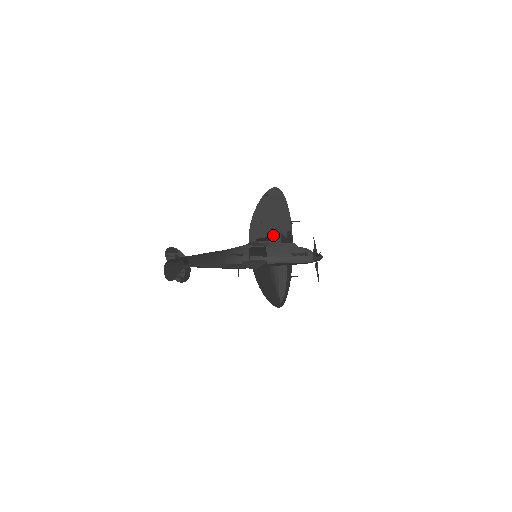
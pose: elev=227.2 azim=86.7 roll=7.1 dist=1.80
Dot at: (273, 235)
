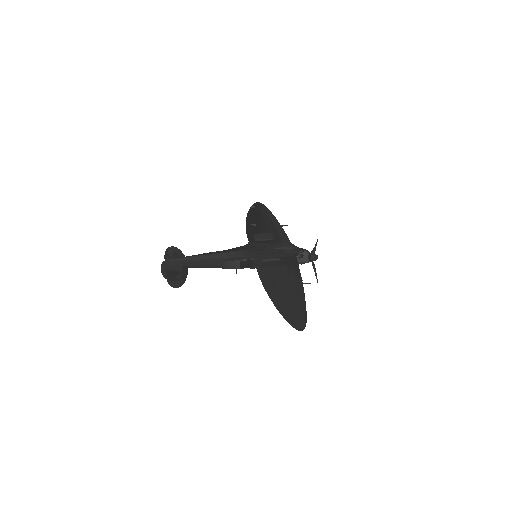
Dot at: (280, 271)
